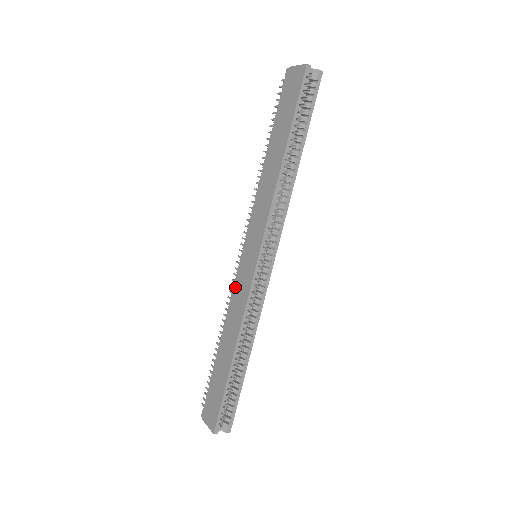
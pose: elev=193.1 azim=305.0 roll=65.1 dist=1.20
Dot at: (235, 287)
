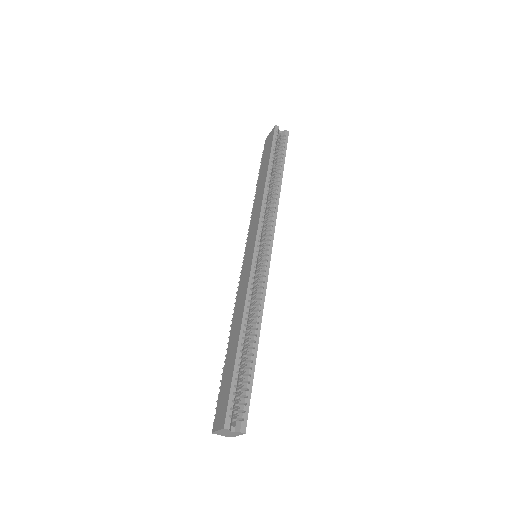
Dot at: (239, 285)
